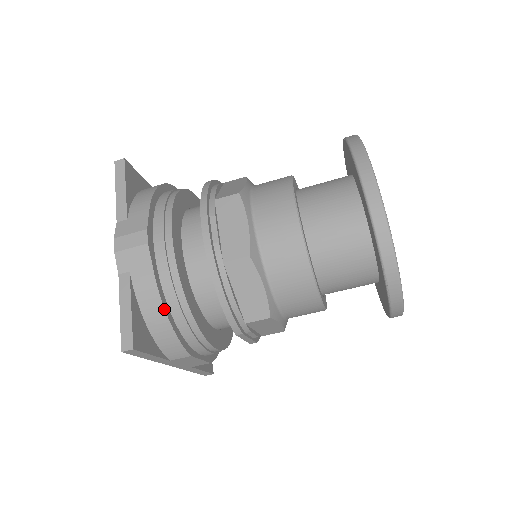
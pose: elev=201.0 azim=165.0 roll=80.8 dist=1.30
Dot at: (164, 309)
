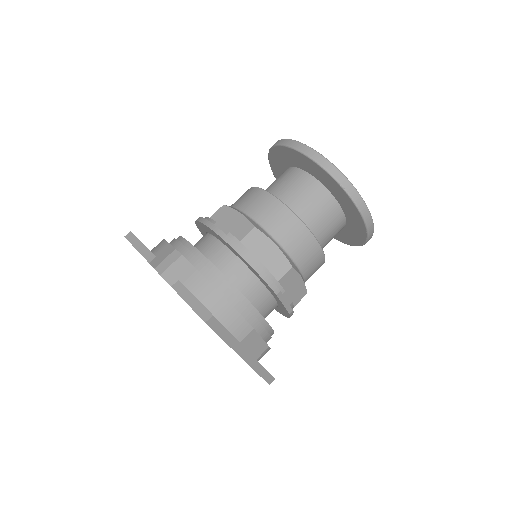
Dot at: (217, 291)
